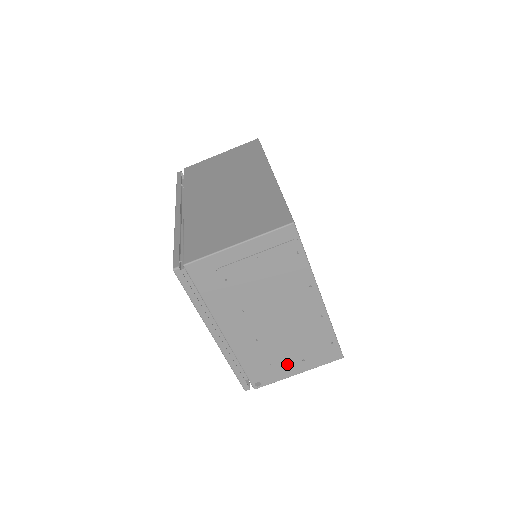
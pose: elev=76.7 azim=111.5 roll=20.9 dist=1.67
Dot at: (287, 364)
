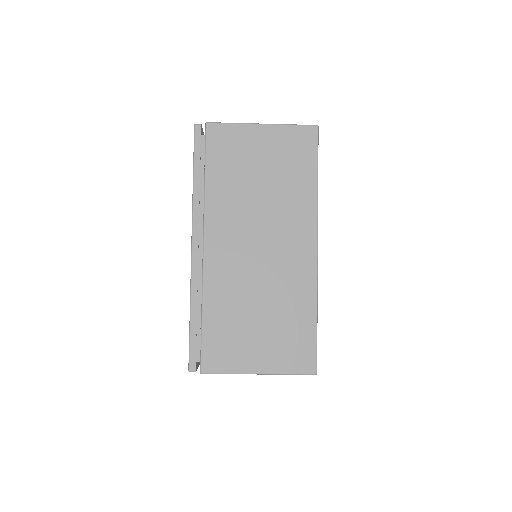
Dot at: occluded
